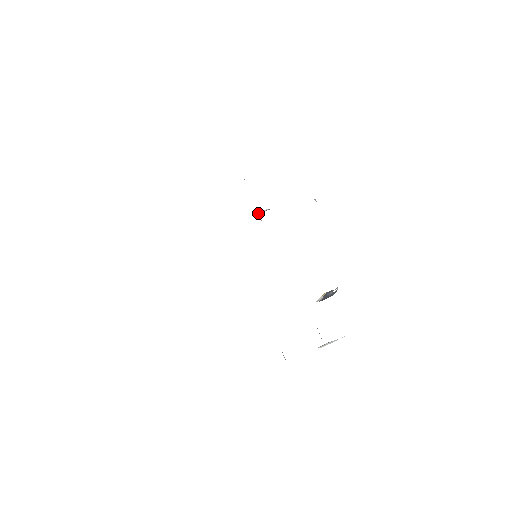
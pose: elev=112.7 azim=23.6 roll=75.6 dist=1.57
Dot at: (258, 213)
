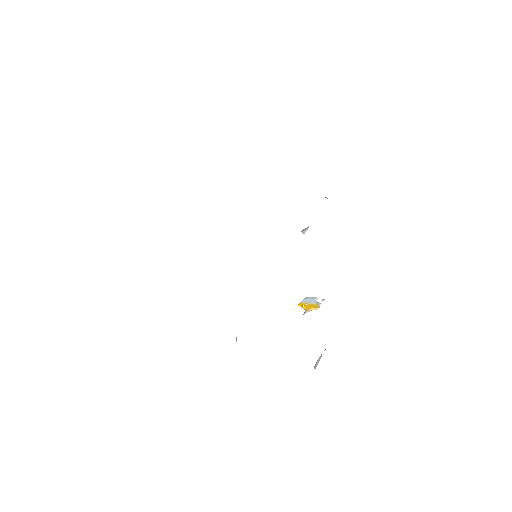
Dot at: occluded
